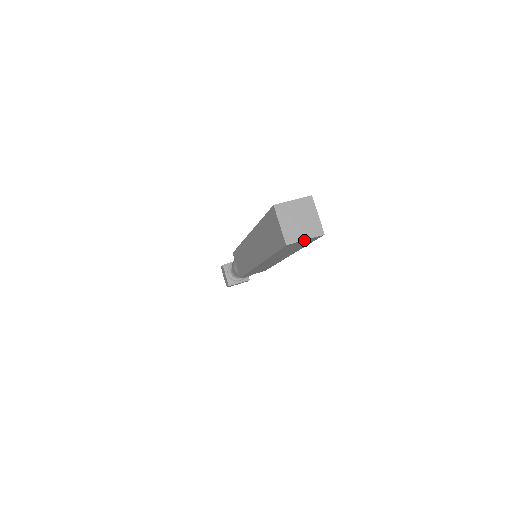
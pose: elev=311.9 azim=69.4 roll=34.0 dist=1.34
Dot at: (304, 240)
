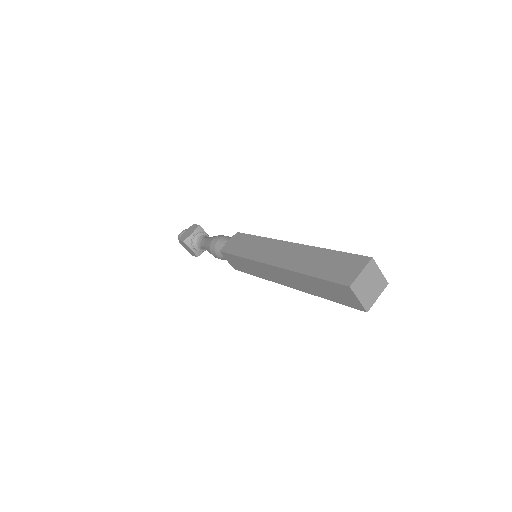
Dot at: (376, 298)
